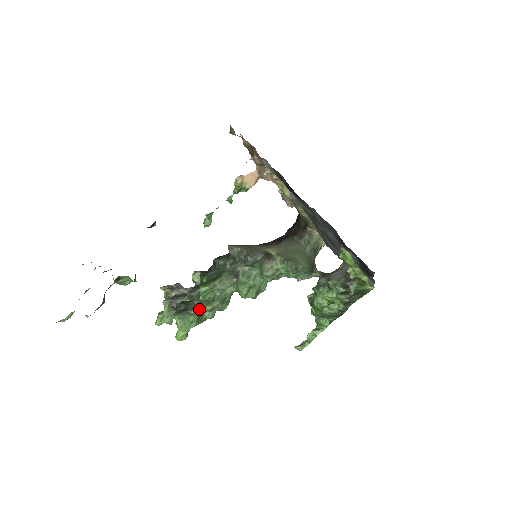
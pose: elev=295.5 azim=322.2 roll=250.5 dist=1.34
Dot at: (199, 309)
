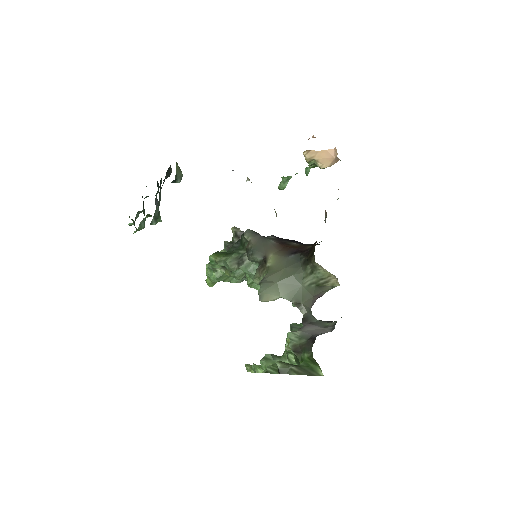
Dot at: (224, 270)
